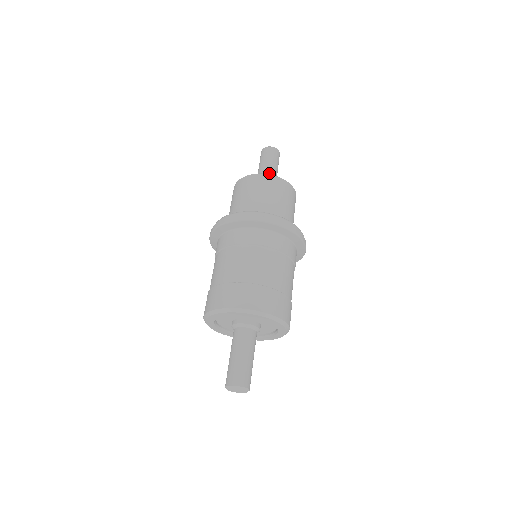
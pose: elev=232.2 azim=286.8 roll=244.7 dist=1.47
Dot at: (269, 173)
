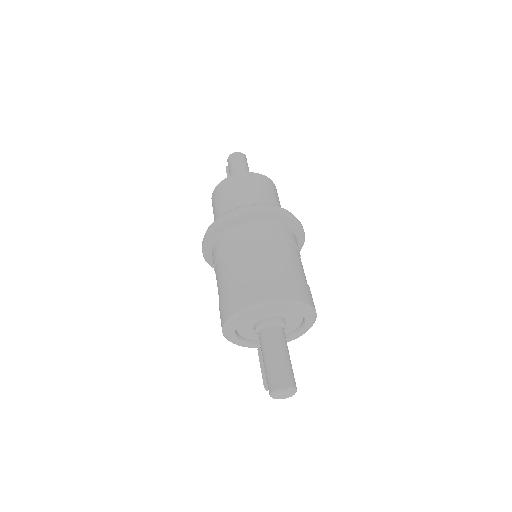
Dot at: occluded
